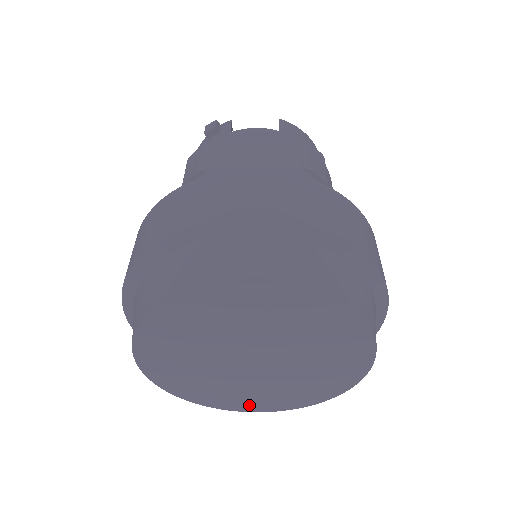
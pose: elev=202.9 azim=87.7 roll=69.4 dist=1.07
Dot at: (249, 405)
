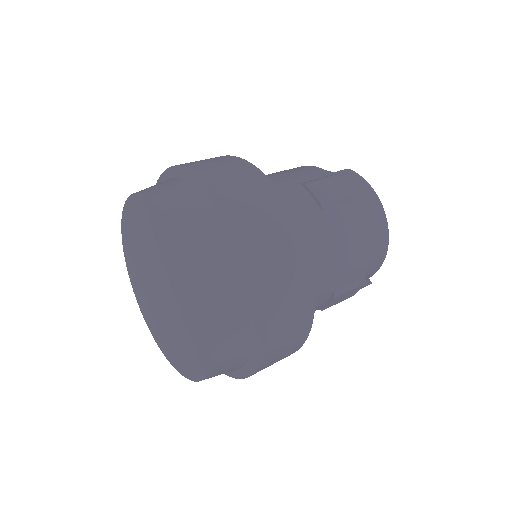
Dot at: (176, 360)
